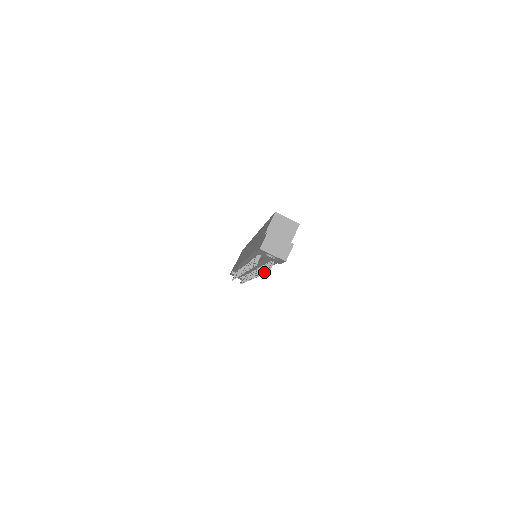
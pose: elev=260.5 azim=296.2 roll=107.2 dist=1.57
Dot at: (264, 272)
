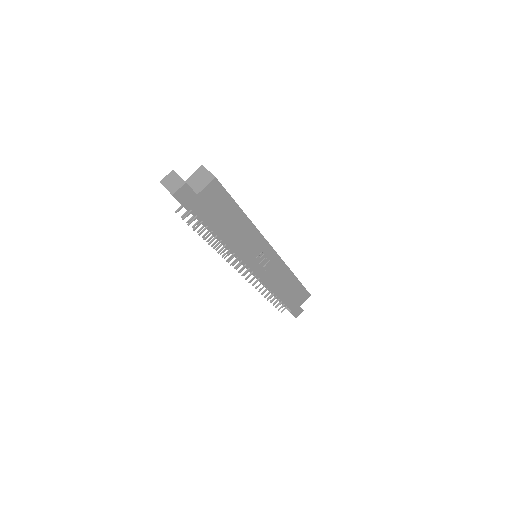
Dot at: (194, 229)
